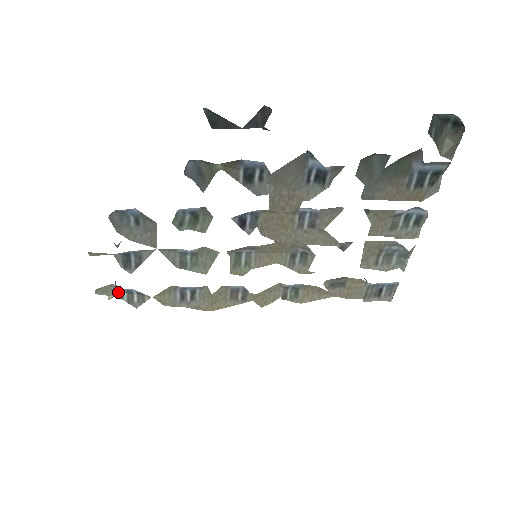
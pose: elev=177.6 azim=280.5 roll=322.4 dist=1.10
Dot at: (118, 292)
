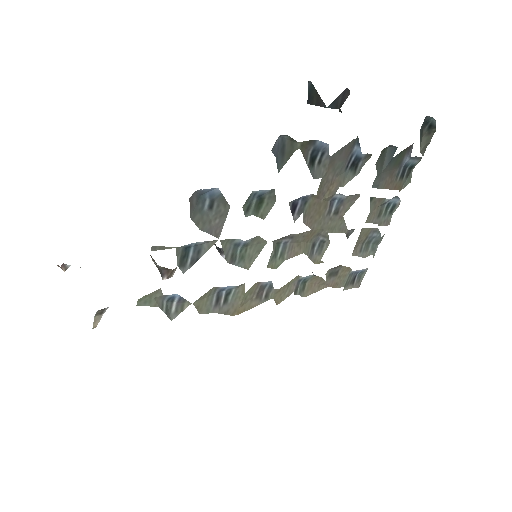
Dot at: (159, 301)
